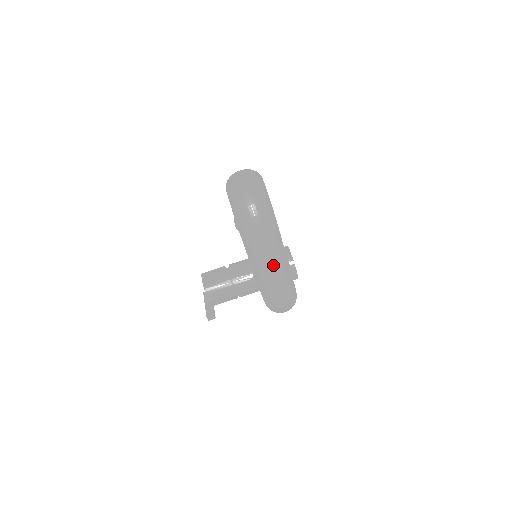
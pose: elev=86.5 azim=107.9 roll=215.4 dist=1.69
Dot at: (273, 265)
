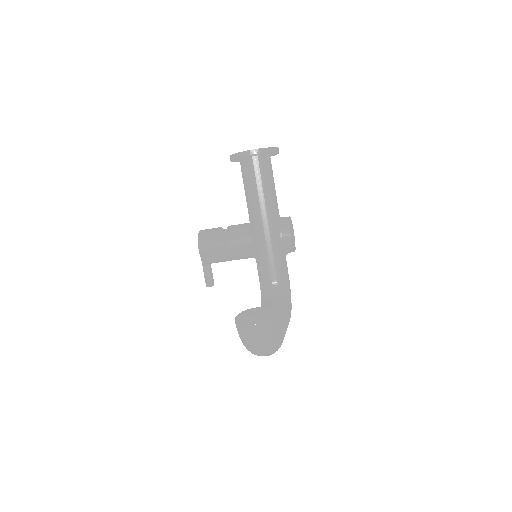
Dot at: occluded
